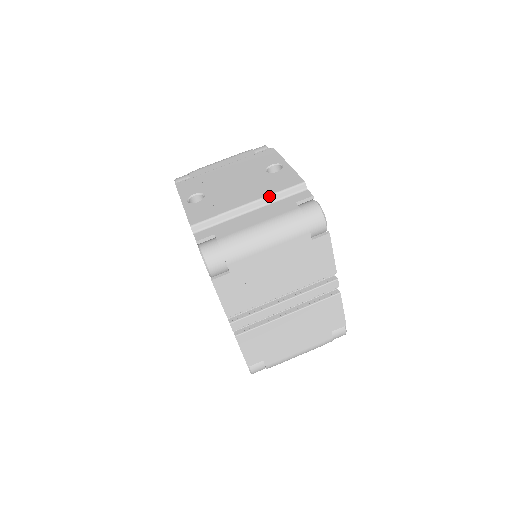
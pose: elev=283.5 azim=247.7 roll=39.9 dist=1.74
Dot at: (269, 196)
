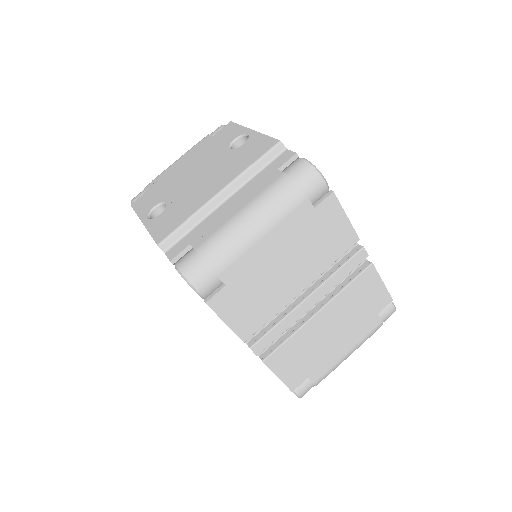
Dot at: (242, 174)
